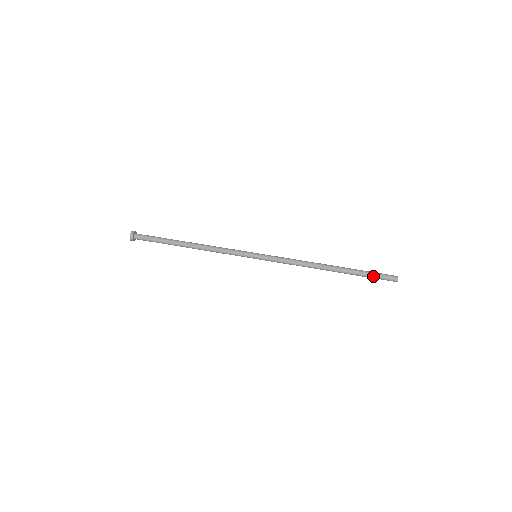
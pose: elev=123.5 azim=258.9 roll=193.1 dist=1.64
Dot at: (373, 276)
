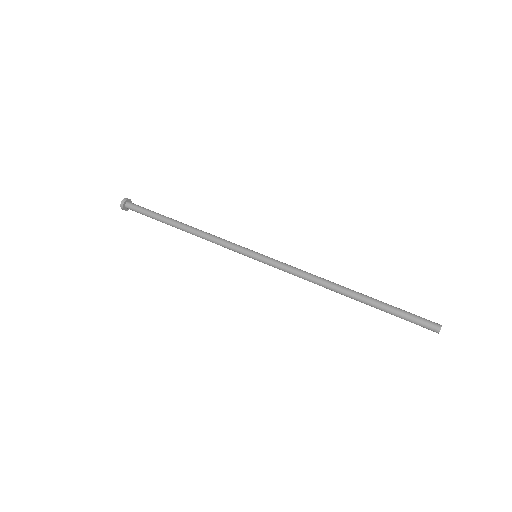
Dot at: (404, 317)
